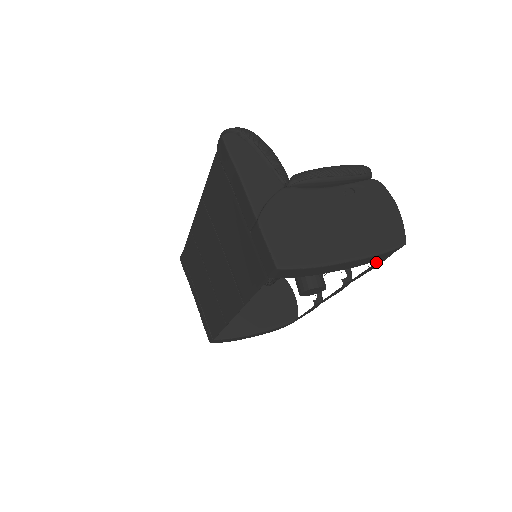
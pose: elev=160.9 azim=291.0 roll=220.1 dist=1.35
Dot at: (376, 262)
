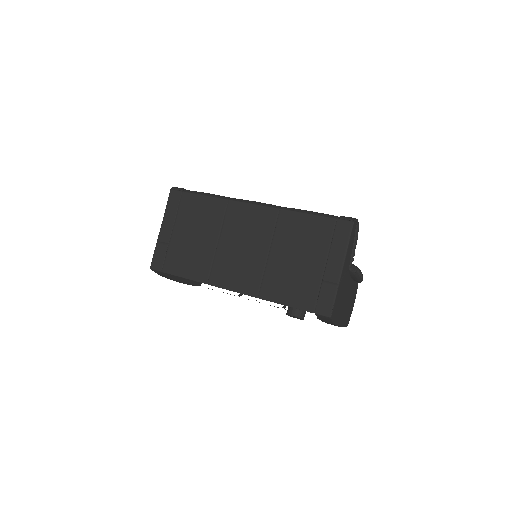
Dot at: occluded
